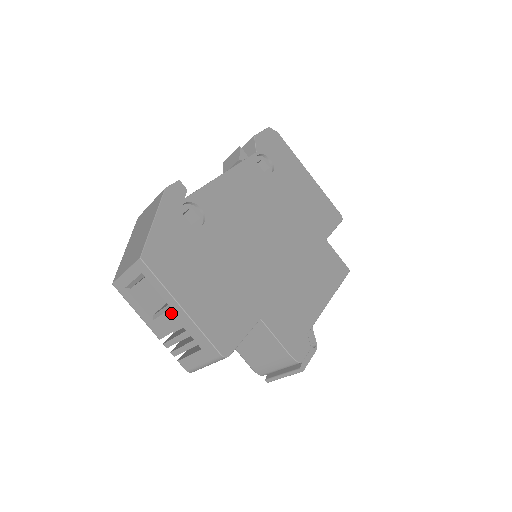
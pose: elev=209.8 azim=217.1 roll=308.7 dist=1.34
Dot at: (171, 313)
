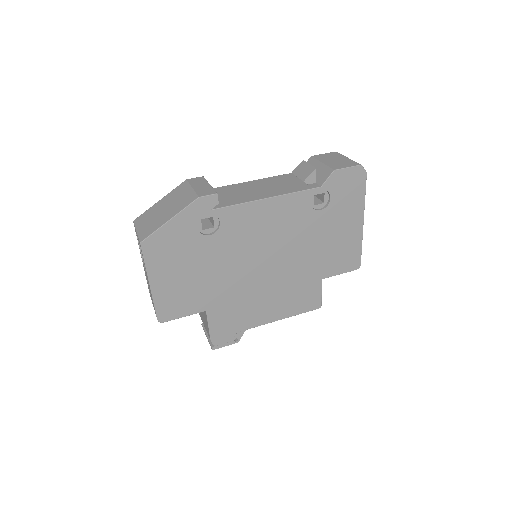
Dot at: occluded
